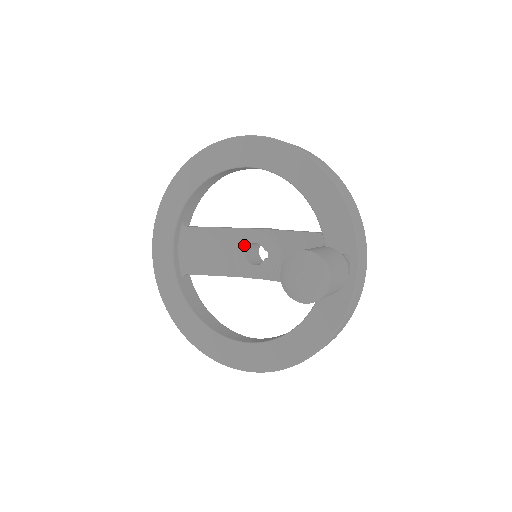
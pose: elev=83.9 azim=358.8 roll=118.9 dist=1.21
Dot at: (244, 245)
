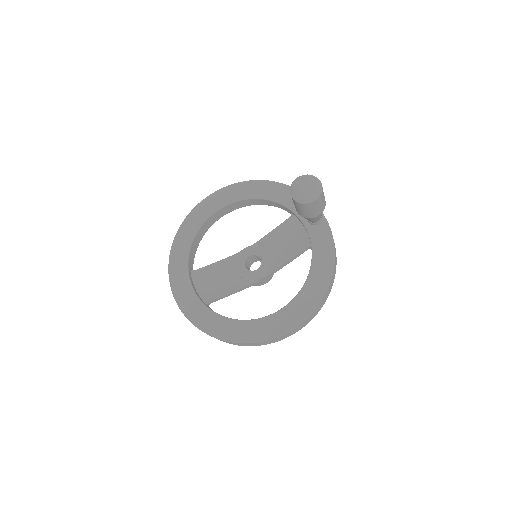
Dot at: (242, 262)
